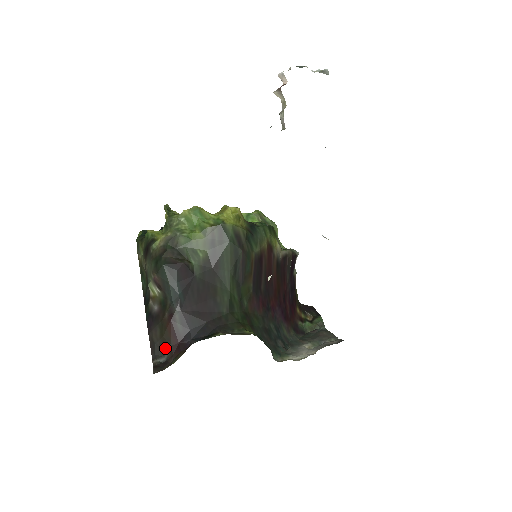
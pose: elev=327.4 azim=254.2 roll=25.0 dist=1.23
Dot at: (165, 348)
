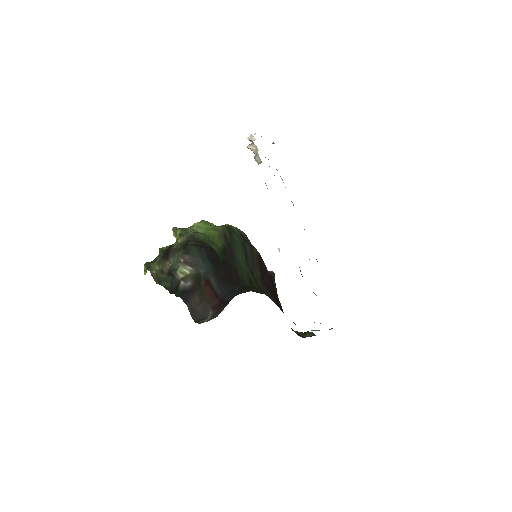
Dot at: (207, 310)
